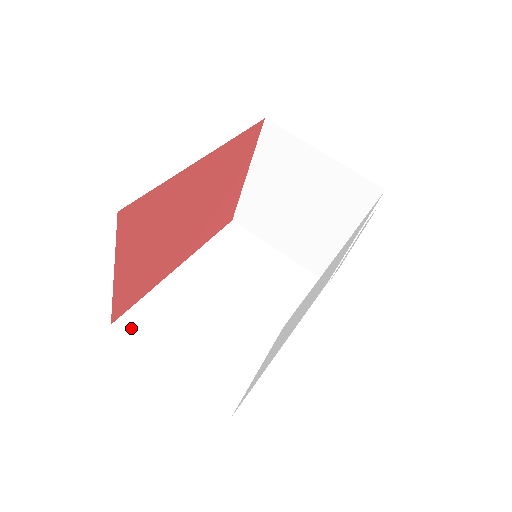
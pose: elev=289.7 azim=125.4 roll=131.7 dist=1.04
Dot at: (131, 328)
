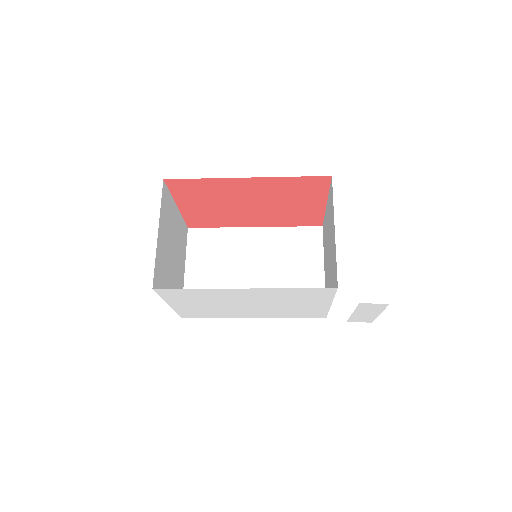
Dot at: (193, 237)
